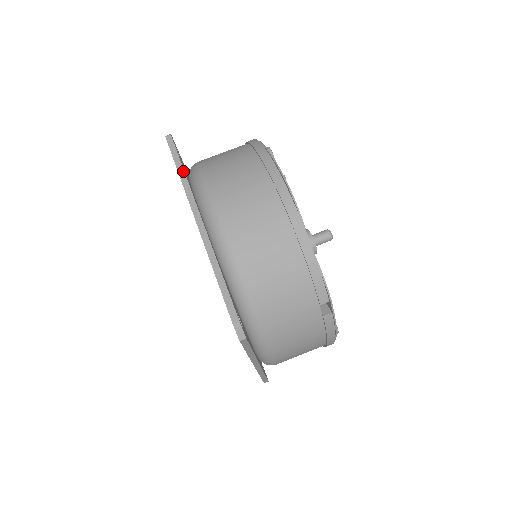
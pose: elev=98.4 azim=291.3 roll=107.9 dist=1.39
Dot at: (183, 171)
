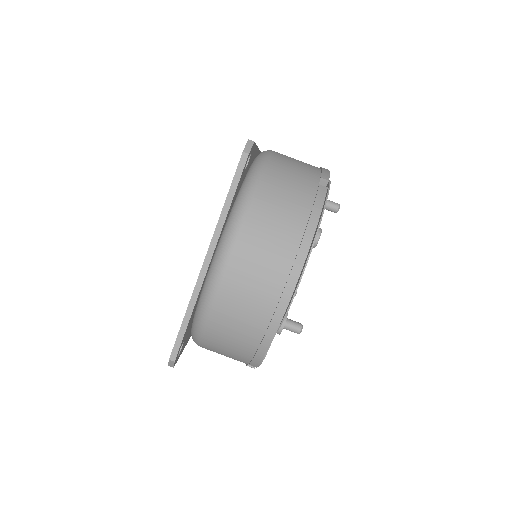
Dot at: (229, 205)
